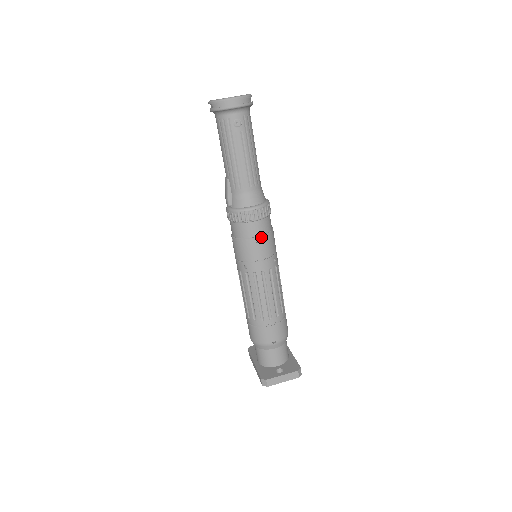
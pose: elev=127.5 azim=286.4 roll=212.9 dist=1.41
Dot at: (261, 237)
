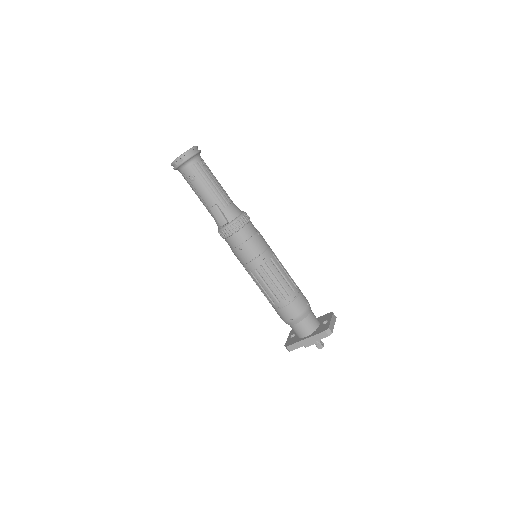
Dot at: (258, 231)
